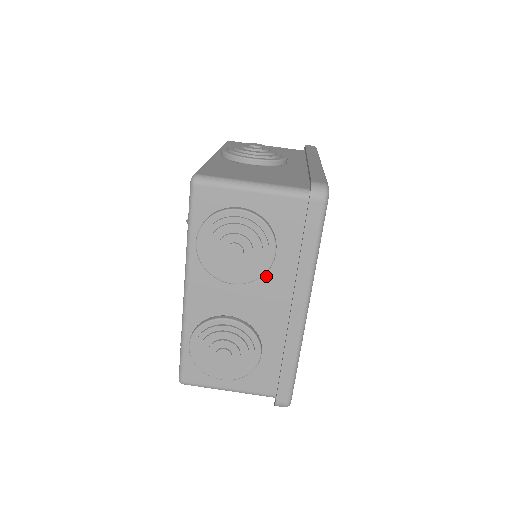
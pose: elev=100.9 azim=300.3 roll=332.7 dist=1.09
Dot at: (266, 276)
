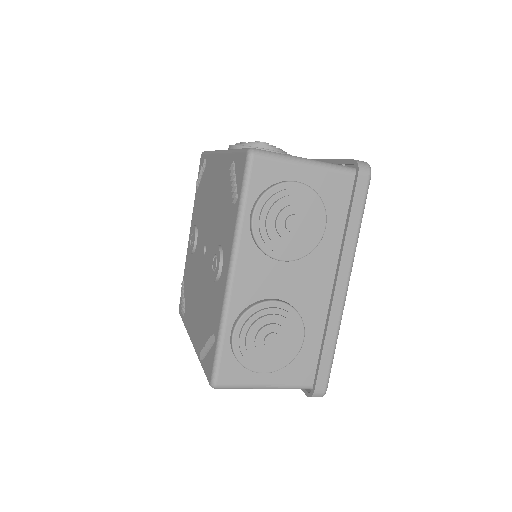
Dot at: (312, 253)
